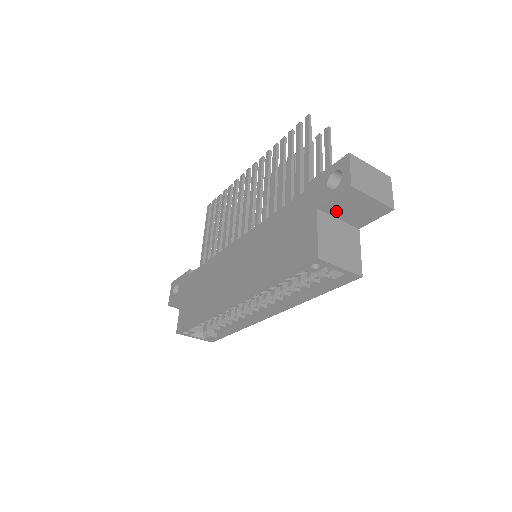
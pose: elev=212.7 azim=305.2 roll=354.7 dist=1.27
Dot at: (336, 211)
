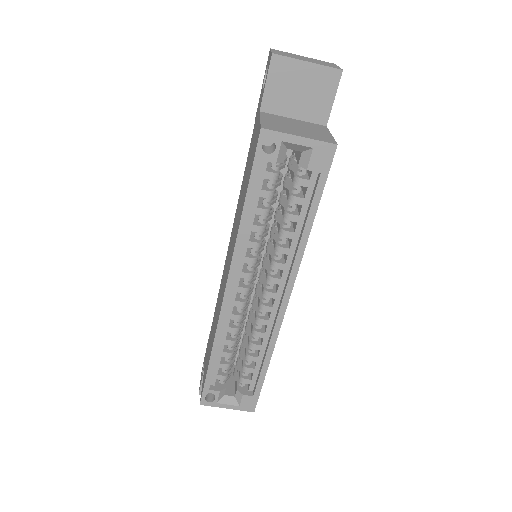
Dot at: (282, 106)
